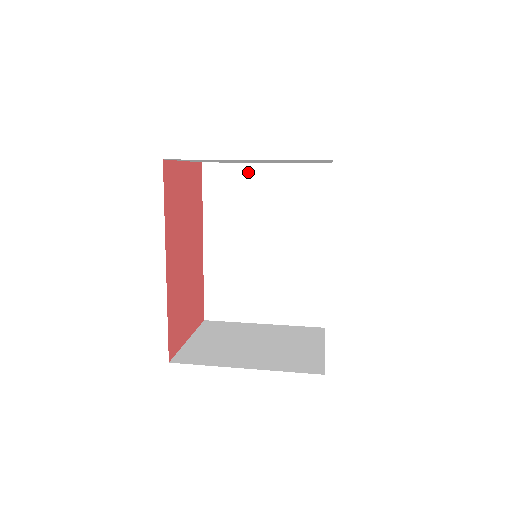
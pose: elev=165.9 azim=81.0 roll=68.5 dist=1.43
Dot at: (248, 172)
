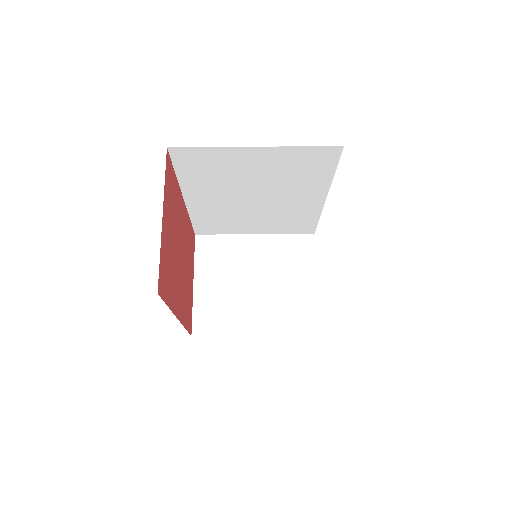
Dot at: (232, 154)
